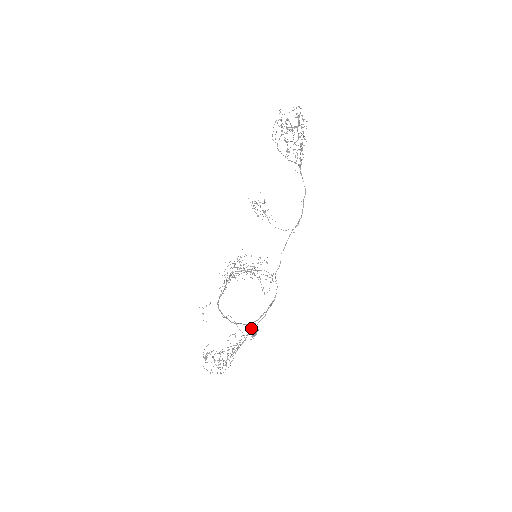
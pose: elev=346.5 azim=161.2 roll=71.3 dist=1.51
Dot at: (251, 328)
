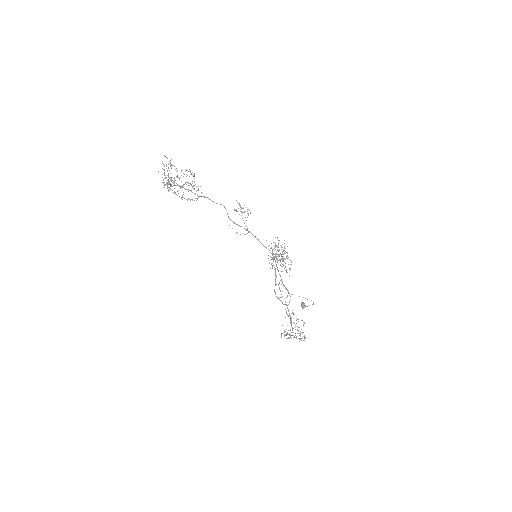
Dot at: (286, 311)
